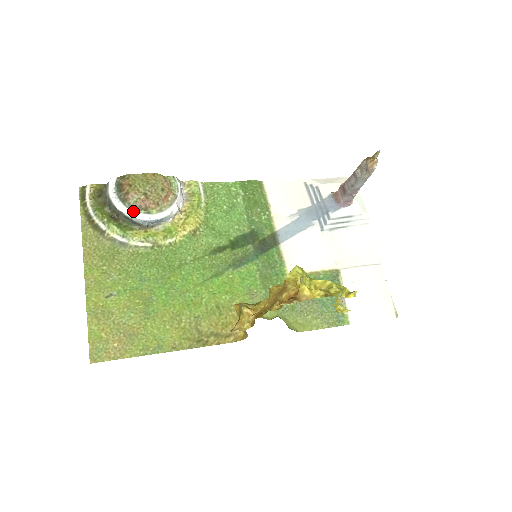
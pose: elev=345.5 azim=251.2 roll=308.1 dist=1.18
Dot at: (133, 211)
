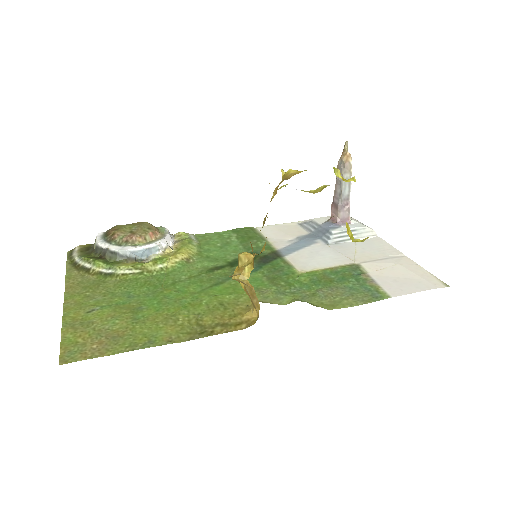
Dot at: (119, 246)
